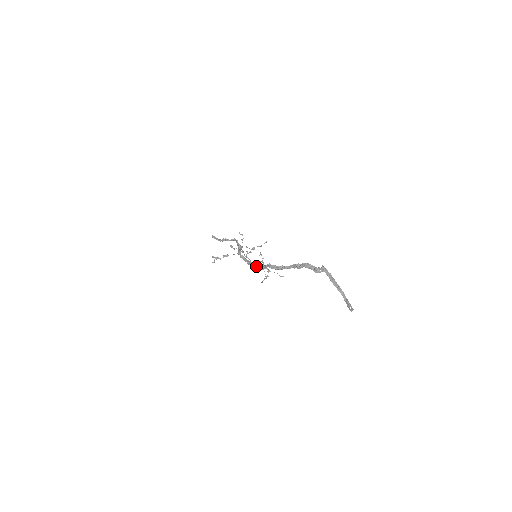
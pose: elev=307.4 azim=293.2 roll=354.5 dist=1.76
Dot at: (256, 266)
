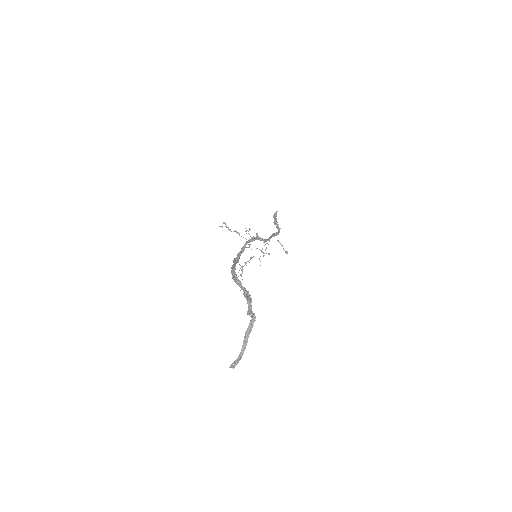
Dot at: (234, 261)
